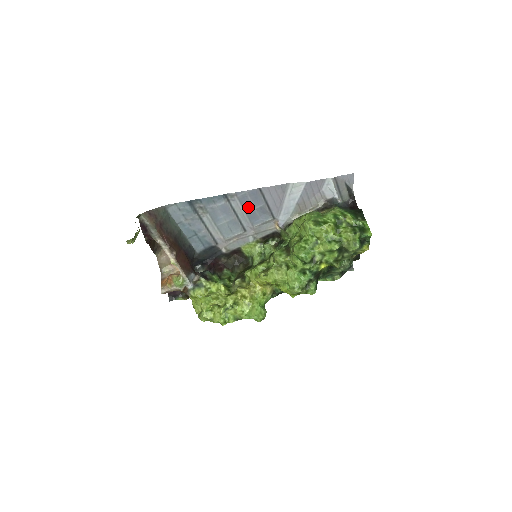
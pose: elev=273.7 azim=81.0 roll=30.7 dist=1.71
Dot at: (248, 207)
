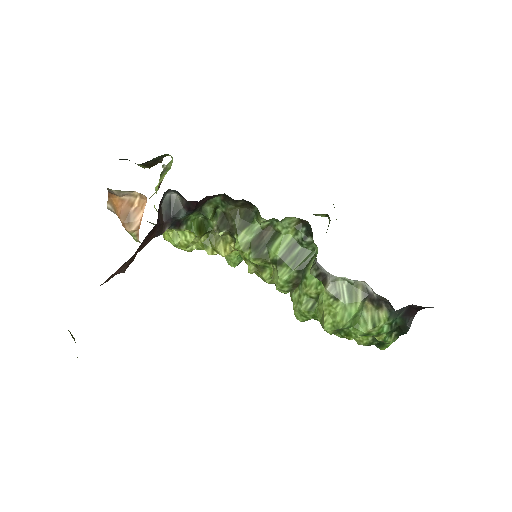
Dot at: occluded
